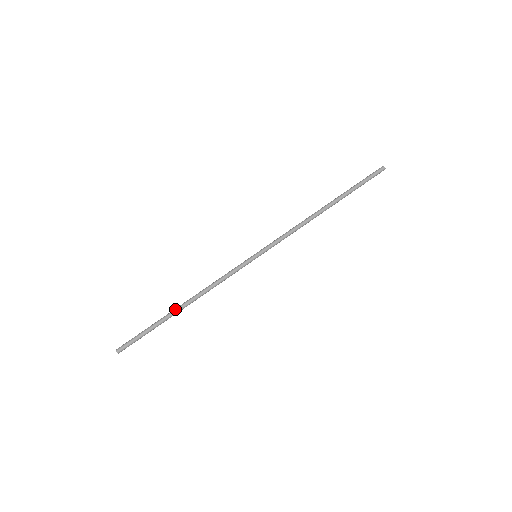
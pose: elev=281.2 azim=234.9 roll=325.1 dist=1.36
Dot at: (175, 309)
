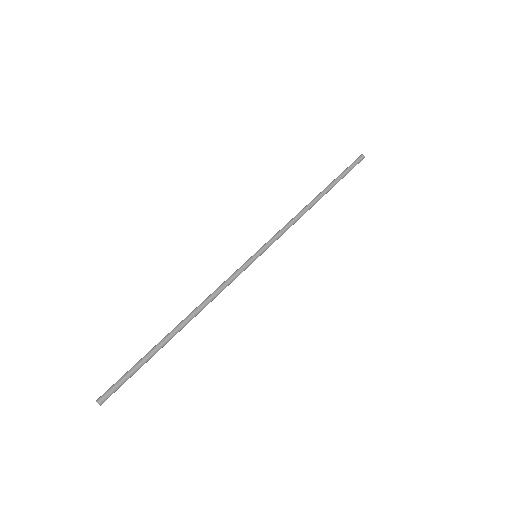
Dot at: occluded
